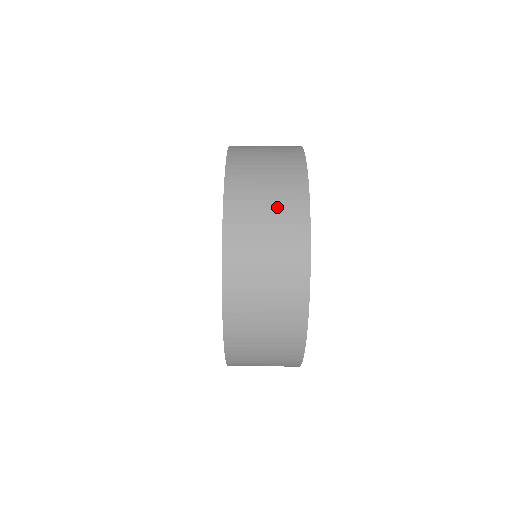
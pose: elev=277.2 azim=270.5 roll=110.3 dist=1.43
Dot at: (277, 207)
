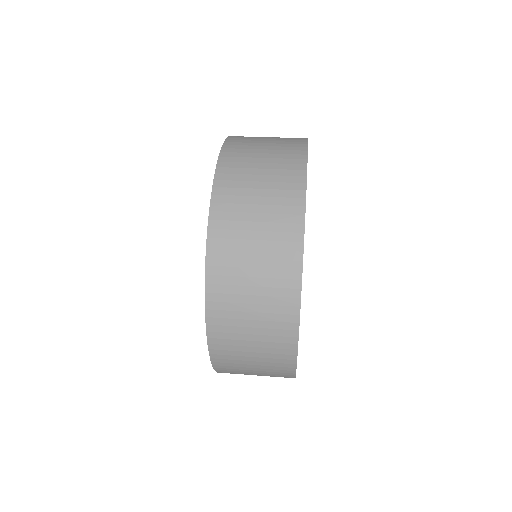
Dot at: (271, 181)
